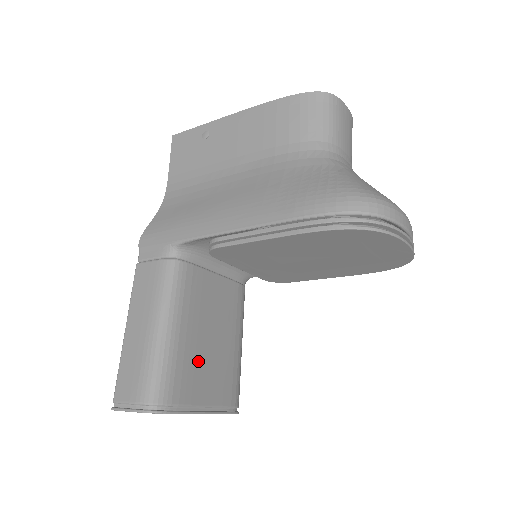
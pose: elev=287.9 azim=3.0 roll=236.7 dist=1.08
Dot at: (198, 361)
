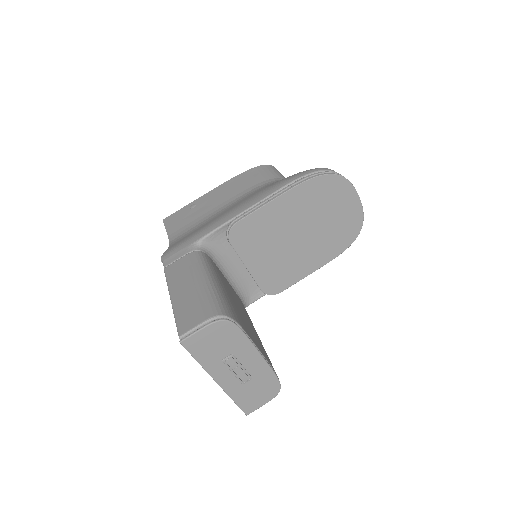
Dot at: (240, 315)
